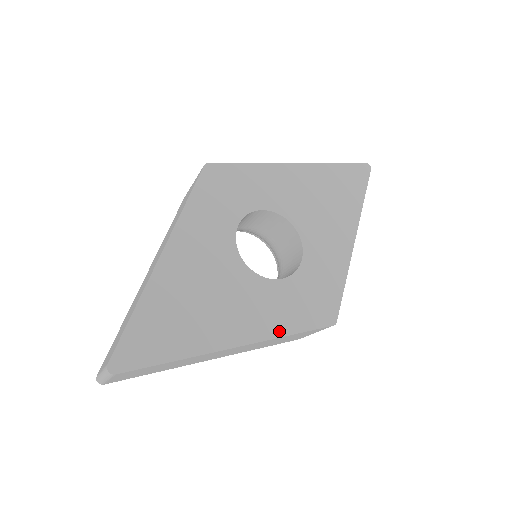
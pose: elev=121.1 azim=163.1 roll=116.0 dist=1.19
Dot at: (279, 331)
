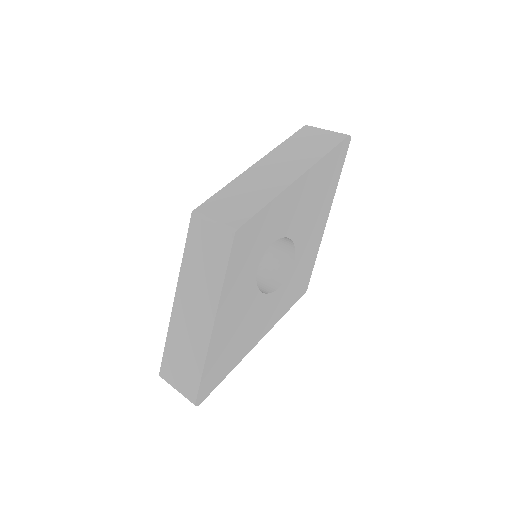
Dot at: (277, 319)
